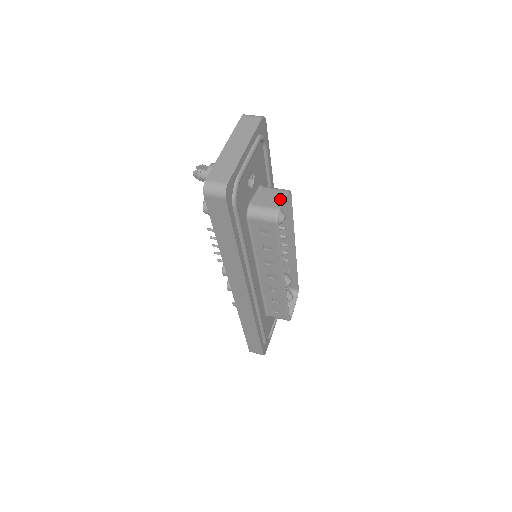
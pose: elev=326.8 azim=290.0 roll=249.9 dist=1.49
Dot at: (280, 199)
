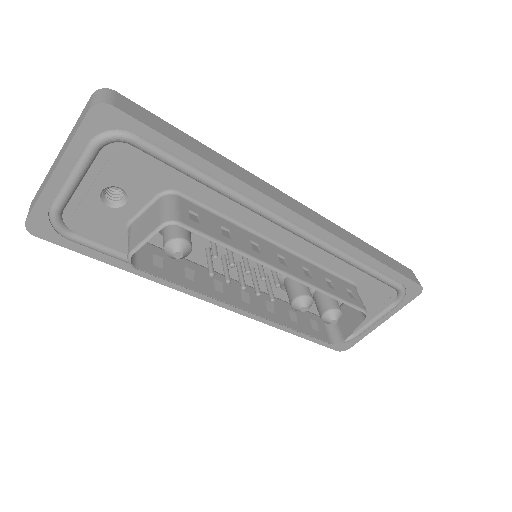
Dot at: (144, 235)
